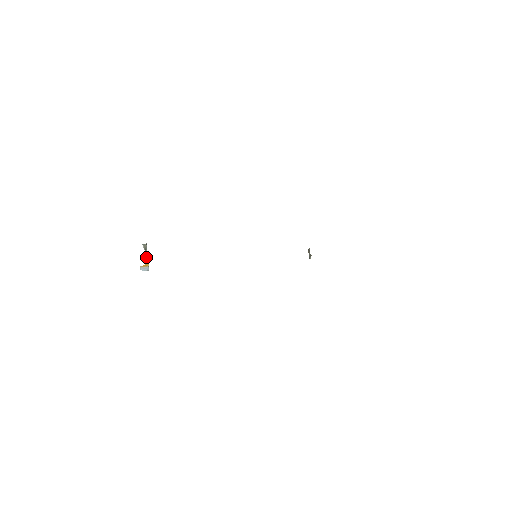
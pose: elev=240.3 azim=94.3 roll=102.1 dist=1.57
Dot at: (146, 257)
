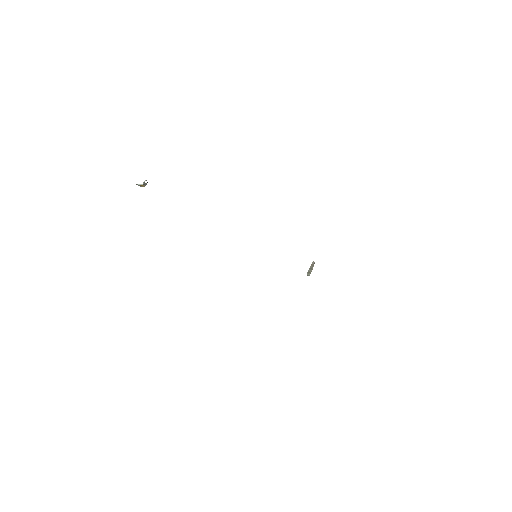
Dot at: (144, 184)
